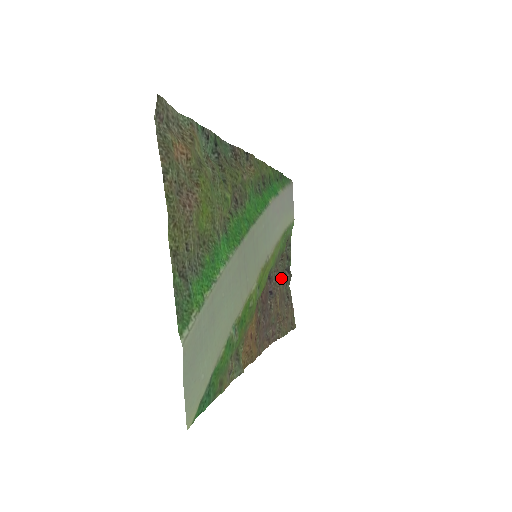
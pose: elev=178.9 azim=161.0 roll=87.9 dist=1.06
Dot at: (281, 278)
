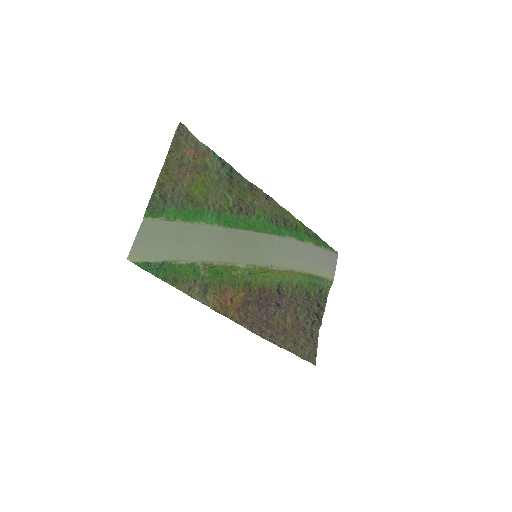
Dot at: (303, 312)
